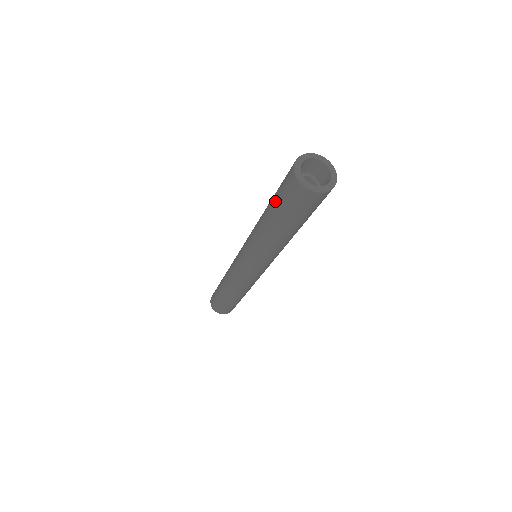
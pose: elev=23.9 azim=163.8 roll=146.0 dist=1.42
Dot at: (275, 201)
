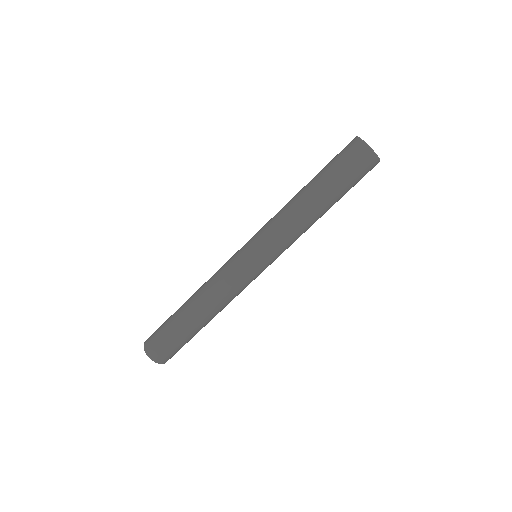
Dot at: (331, 174)
